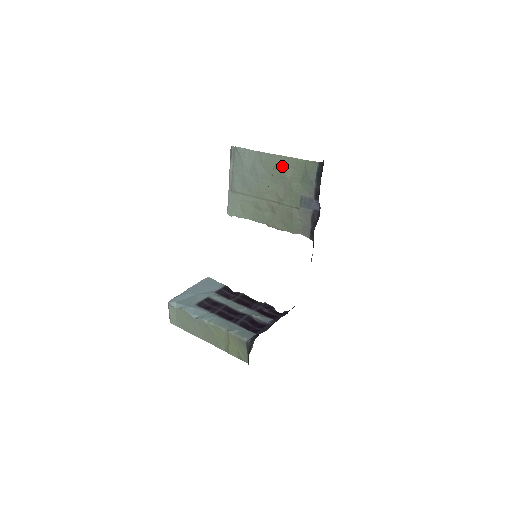
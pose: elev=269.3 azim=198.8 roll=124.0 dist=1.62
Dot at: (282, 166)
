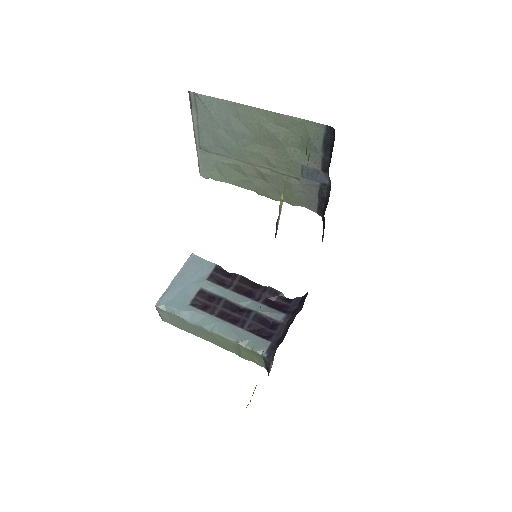
Dot at: (270, 125)
